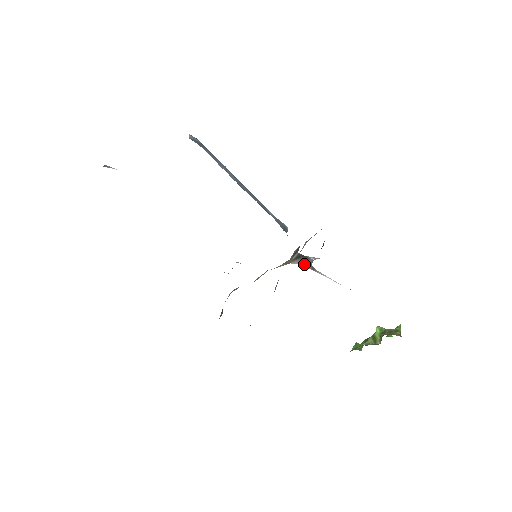
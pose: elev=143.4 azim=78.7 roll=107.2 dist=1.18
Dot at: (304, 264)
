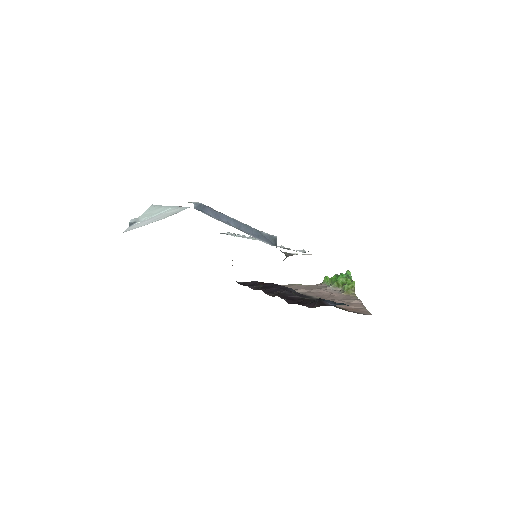
Dot at: occluded
